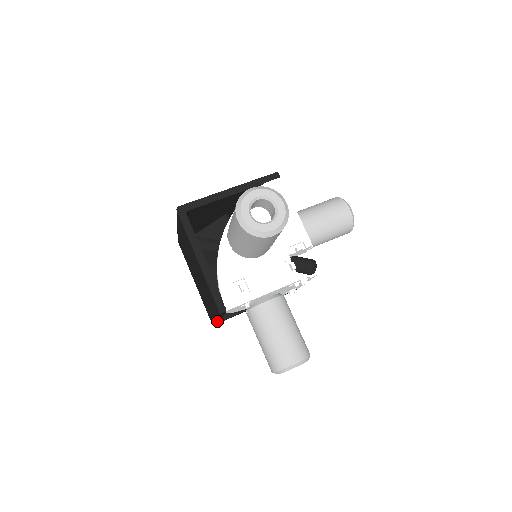
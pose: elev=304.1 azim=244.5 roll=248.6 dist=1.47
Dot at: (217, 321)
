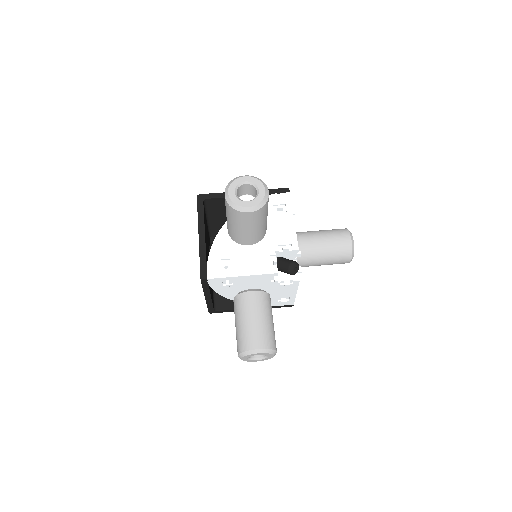
Dot at: (210, 305)
